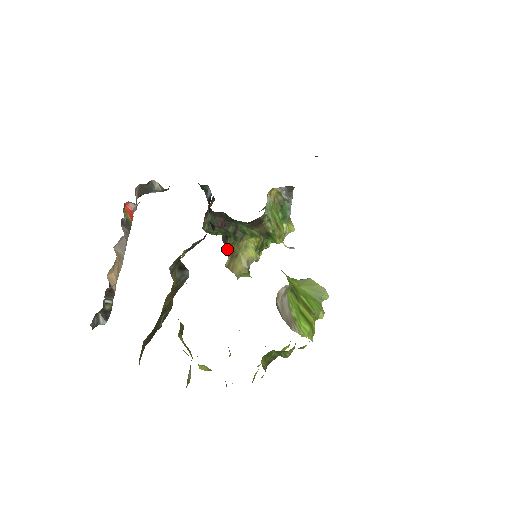
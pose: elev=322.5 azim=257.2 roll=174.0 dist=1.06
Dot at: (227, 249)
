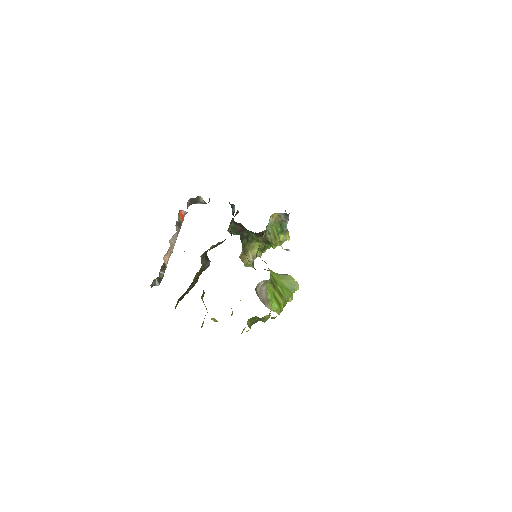
Dot at: (242, 246)
